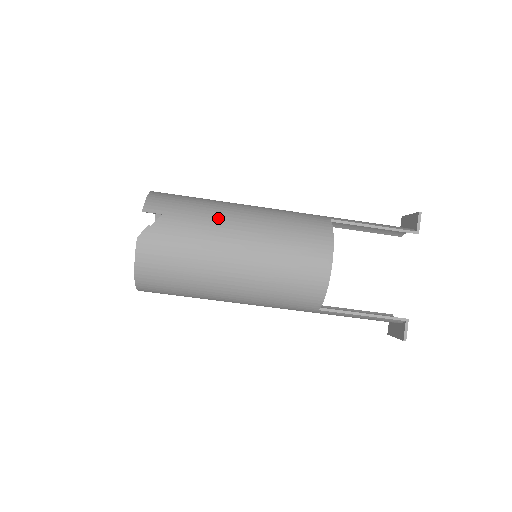
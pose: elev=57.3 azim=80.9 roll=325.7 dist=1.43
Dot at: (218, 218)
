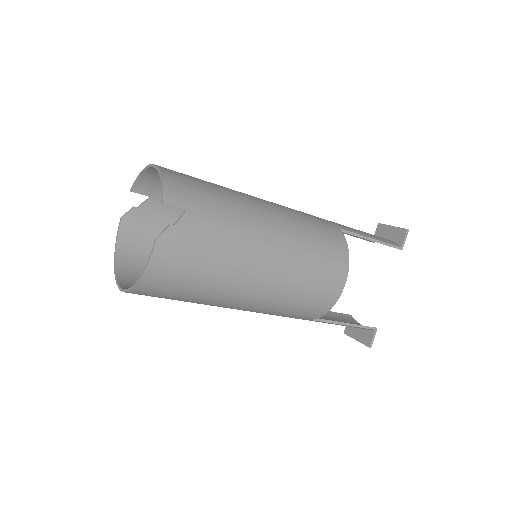
Dot at: (247, 221)
